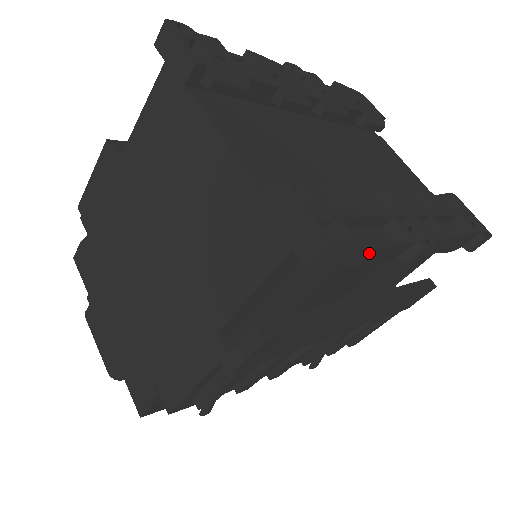
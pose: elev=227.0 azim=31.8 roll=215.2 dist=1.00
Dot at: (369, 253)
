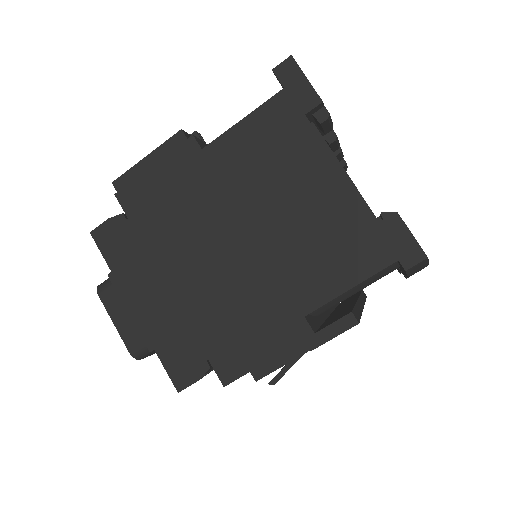
Dot at: occluded
